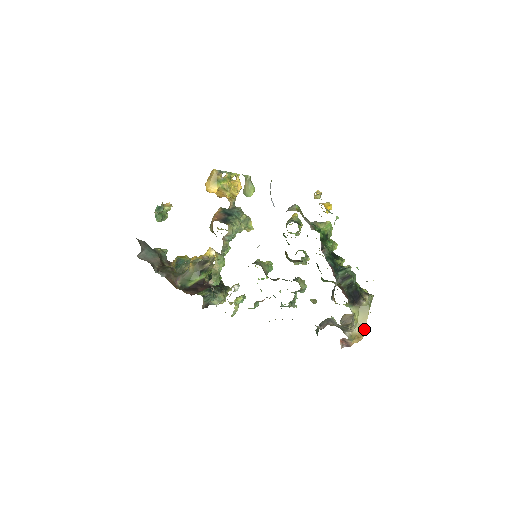
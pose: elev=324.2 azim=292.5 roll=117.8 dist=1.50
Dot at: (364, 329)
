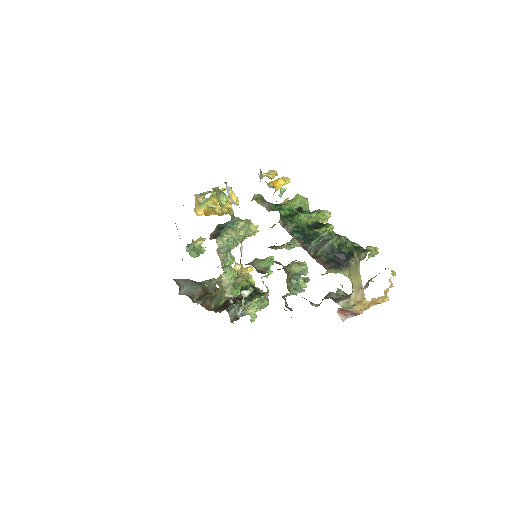
Dot at: (362, 291)
